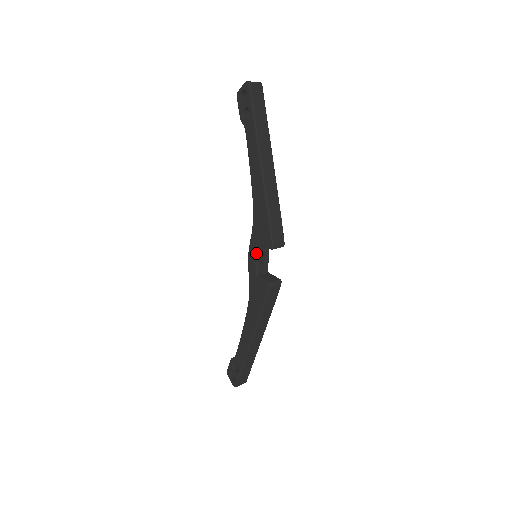
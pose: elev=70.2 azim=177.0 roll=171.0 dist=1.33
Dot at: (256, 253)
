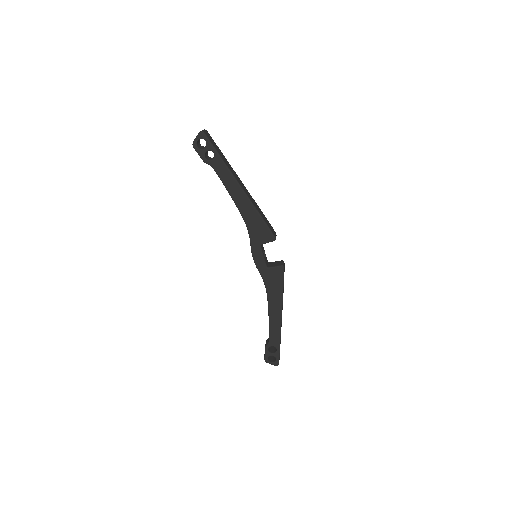
Dot at: (261, 252)
